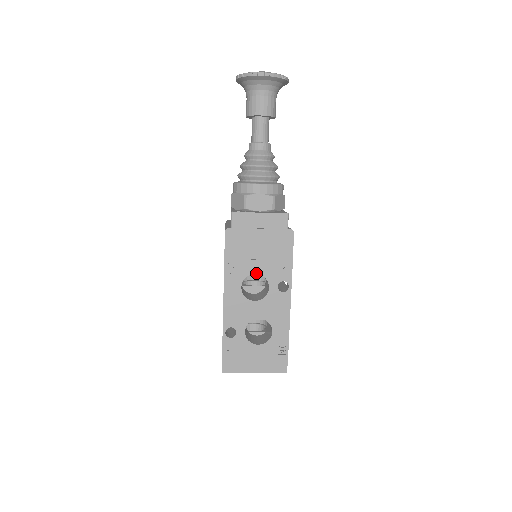
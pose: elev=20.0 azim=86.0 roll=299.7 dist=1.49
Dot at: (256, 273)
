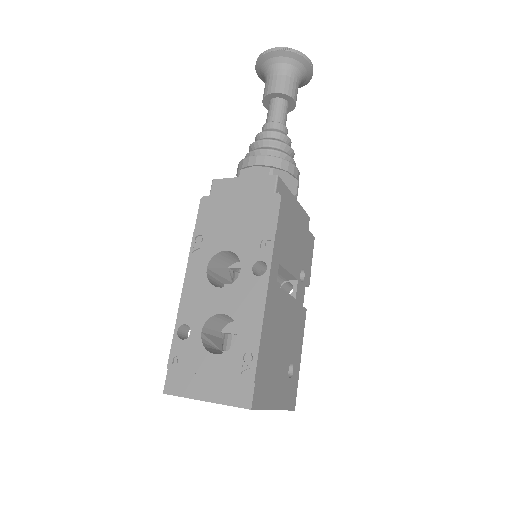
Dot at: (227, 250)
